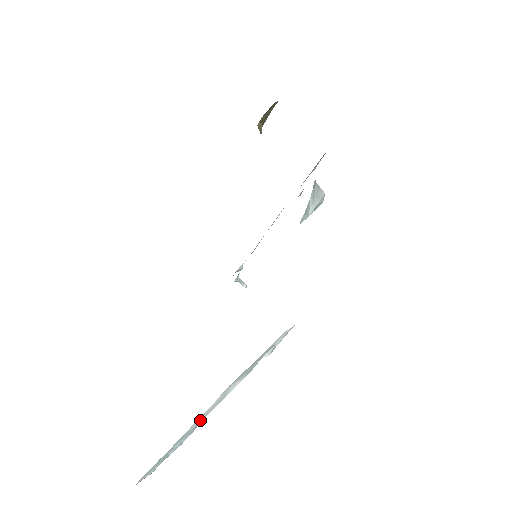
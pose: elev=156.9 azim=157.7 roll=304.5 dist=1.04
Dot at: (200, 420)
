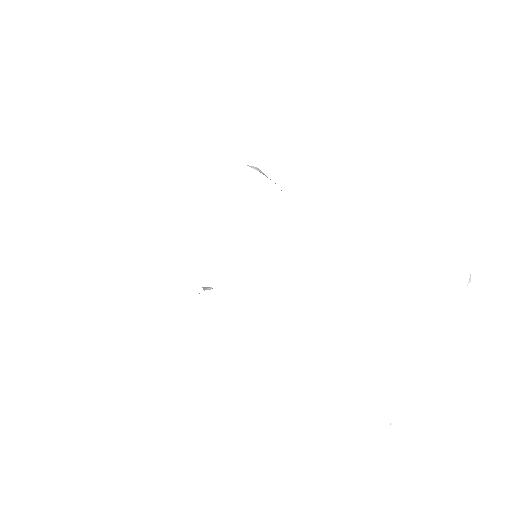
Dot at: occluded
